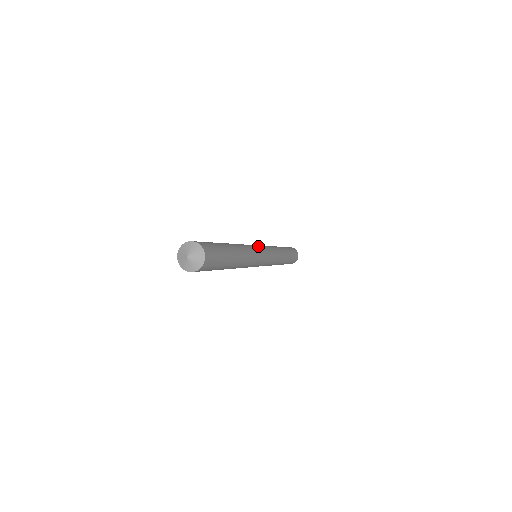
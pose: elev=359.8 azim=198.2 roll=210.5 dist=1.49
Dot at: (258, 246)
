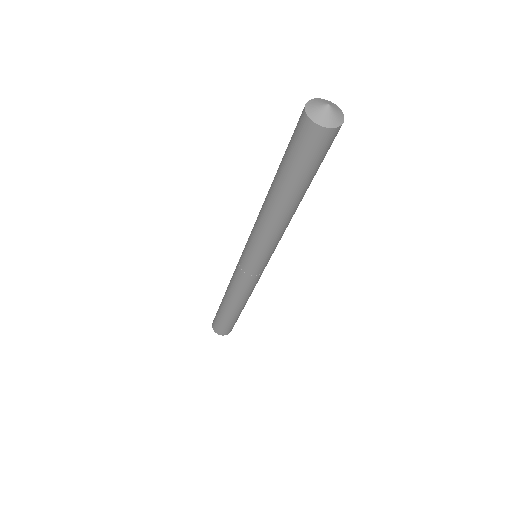
Dot at: occluded
